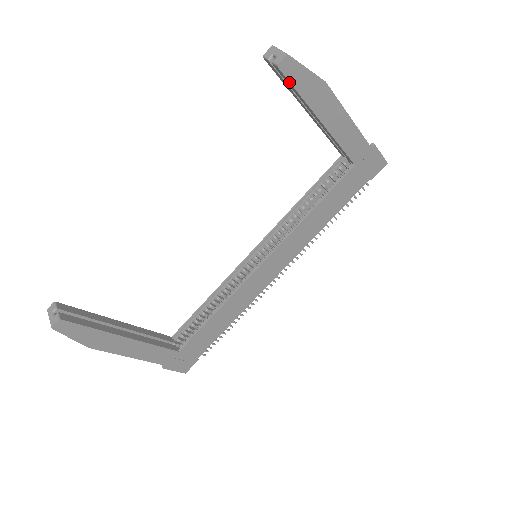
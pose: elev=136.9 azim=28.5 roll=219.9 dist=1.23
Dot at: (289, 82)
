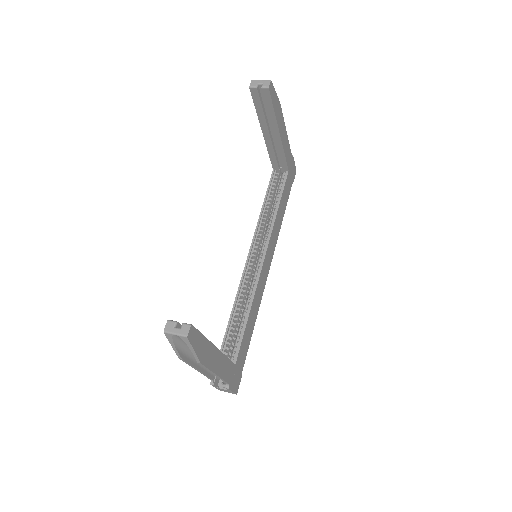
Dot at: (271, 100)
